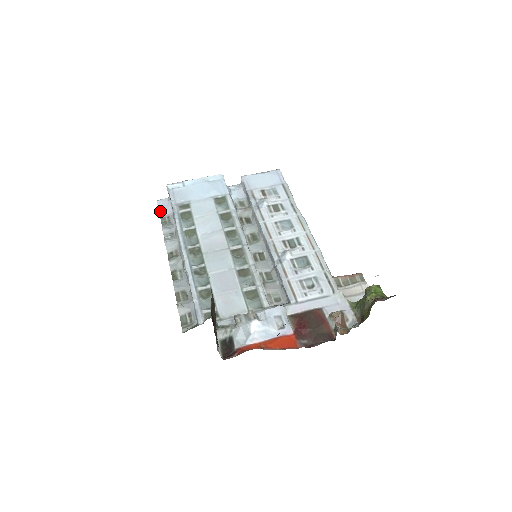
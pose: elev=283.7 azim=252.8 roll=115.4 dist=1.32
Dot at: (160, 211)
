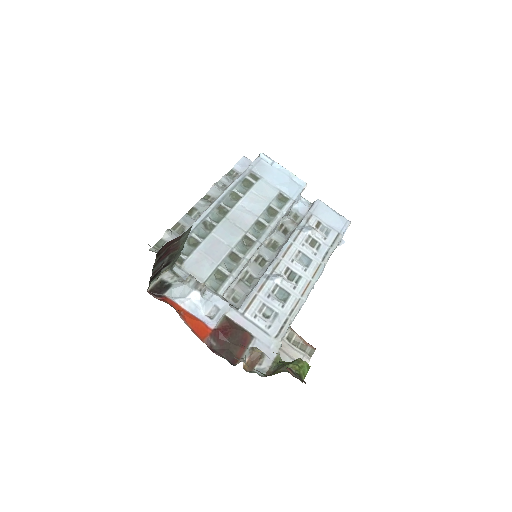
Dot at: (237, 164)
